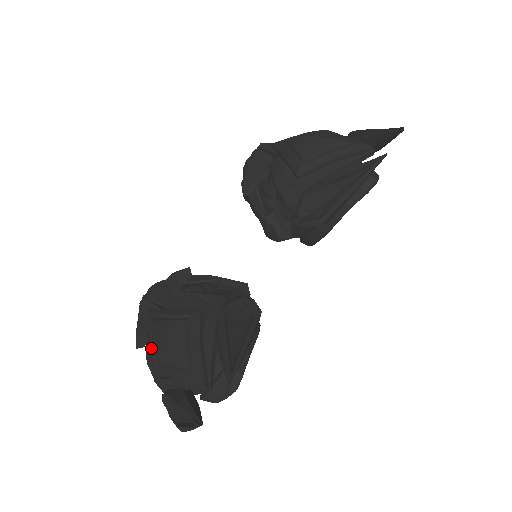
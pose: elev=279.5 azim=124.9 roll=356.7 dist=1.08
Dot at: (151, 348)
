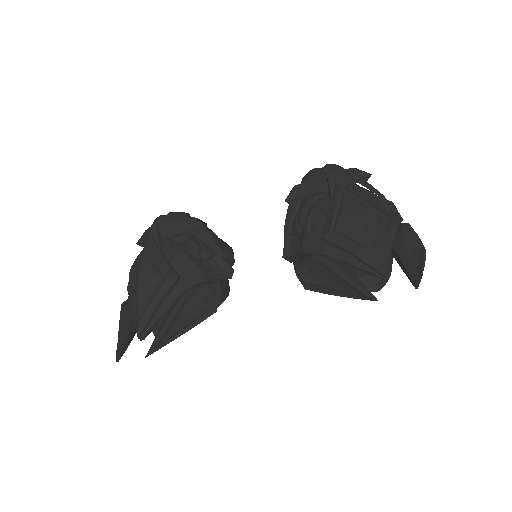
Dot at: (133, 271)
